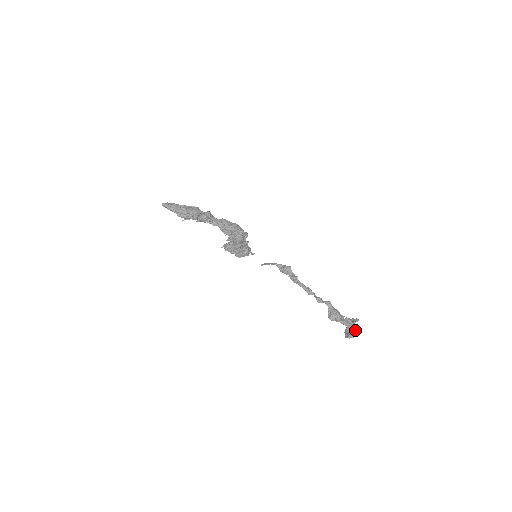
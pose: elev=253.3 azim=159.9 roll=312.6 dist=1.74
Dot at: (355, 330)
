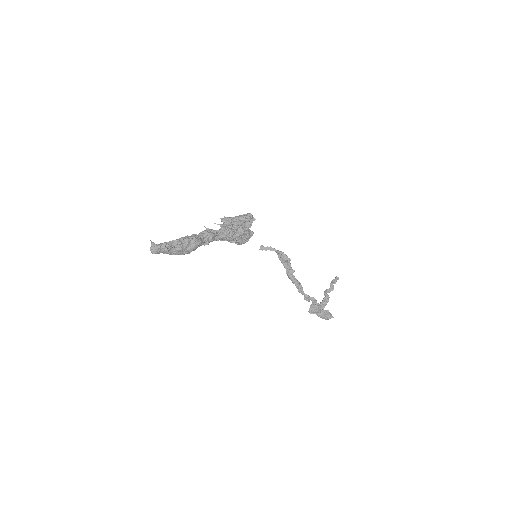
Dot at: (328, 318)
